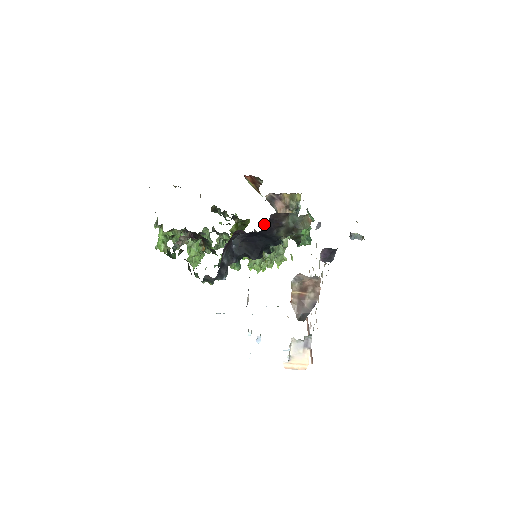
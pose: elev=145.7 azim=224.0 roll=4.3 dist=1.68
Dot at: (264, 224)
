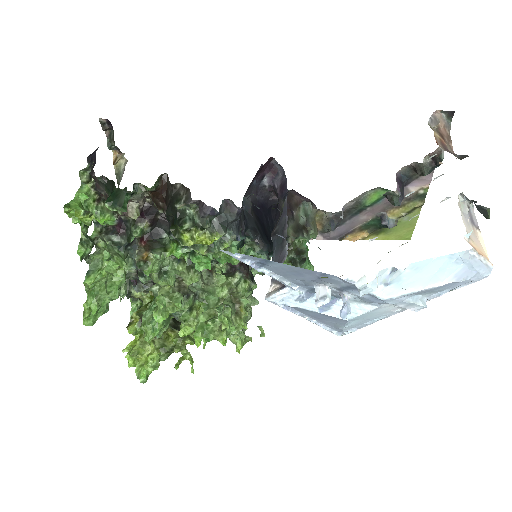
Dot at: occluded
